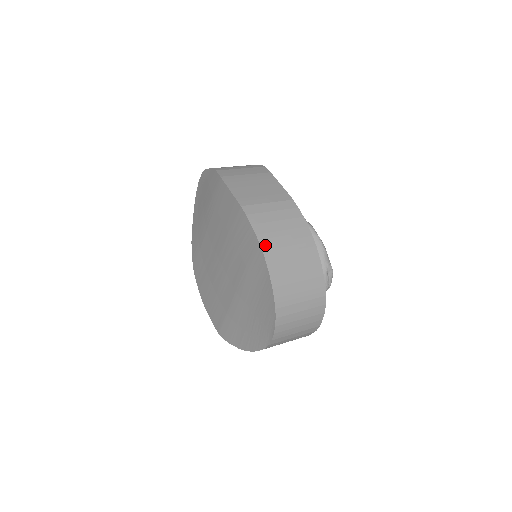
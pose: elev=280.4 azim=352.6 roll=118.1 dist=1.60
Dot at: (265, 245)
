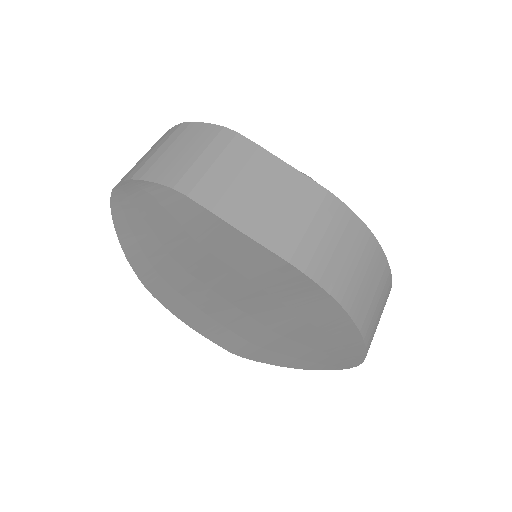
Dot at: (343, 299)
